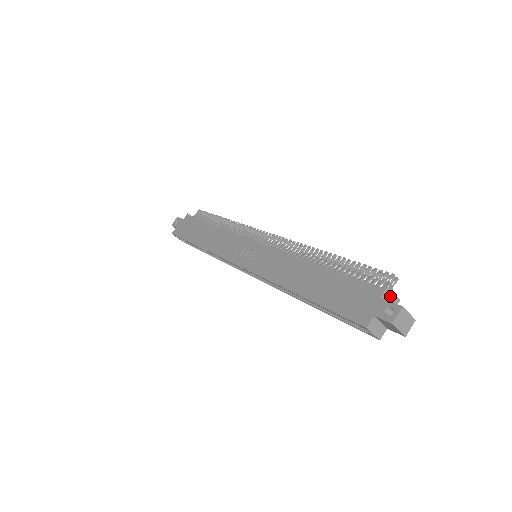
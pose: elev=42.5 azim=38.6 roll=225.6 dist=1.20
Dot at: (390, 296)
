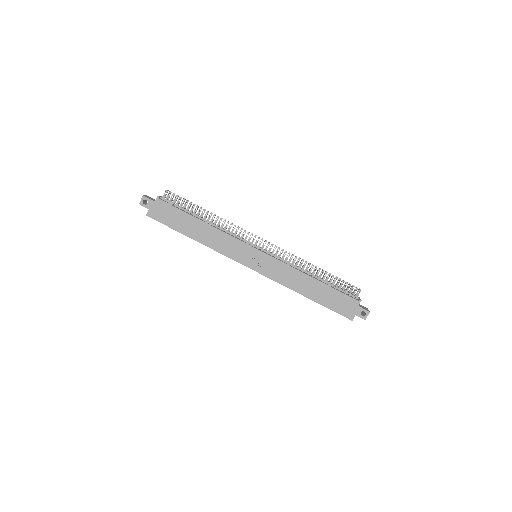
Dot at: occluded
